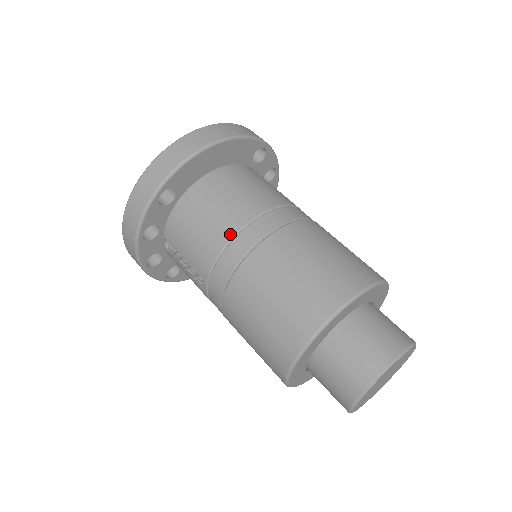
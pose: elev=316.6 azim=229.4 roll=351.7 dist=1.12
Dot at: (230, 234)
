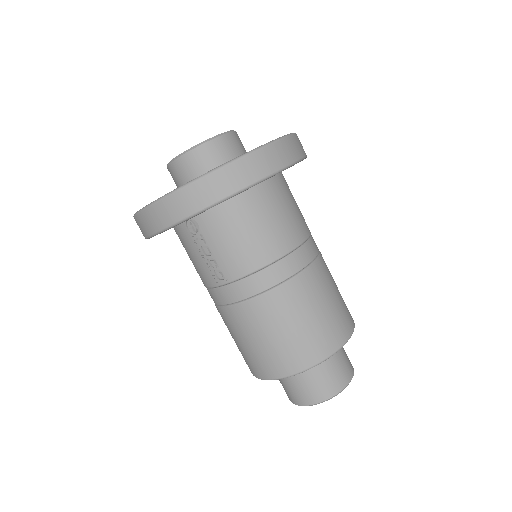
Dot at: (276, 256)
